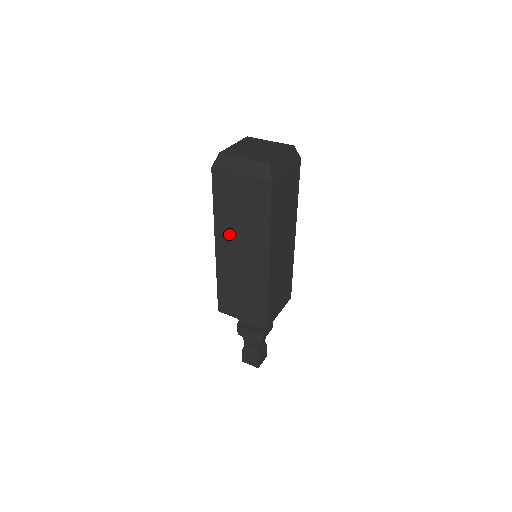
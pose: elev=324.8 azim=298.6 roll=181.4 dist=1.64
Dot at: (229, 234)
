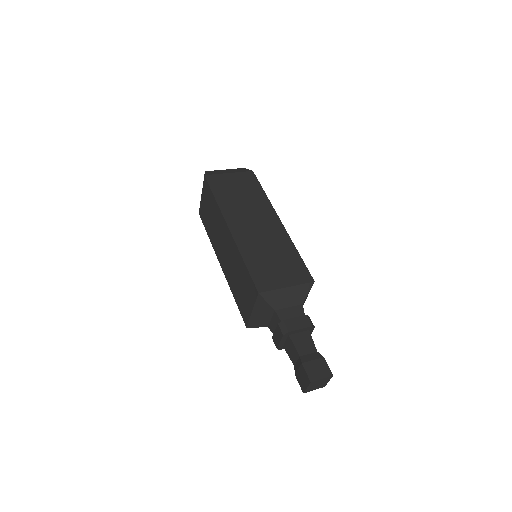
Dot at: (237, 213)
